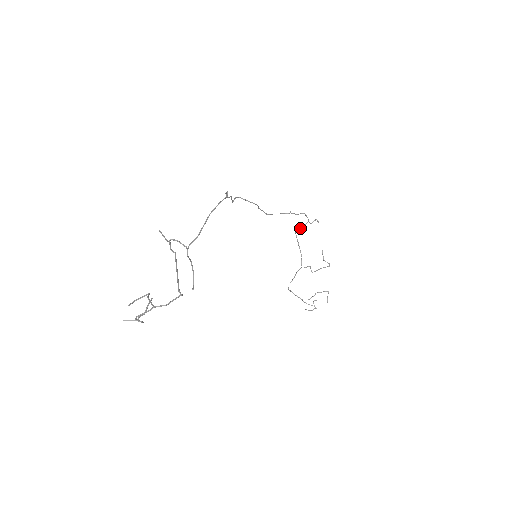
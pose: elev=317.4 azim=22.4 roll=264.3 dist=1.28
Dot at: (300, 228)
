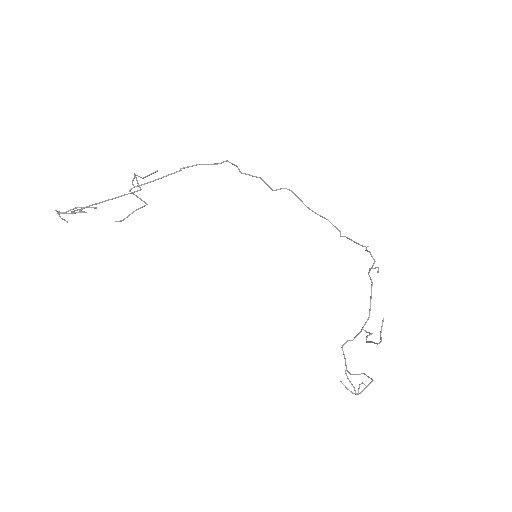
Dot at: (368, 272)
